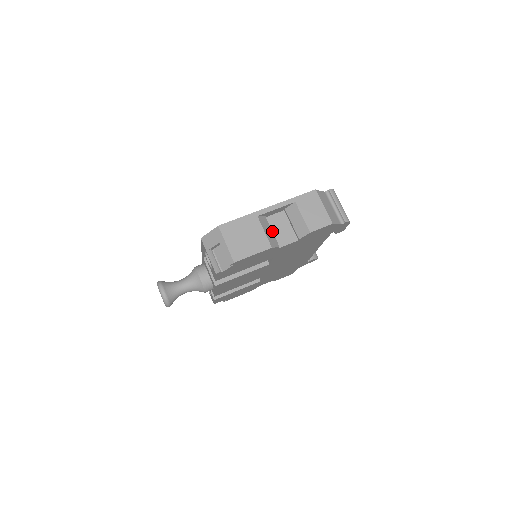
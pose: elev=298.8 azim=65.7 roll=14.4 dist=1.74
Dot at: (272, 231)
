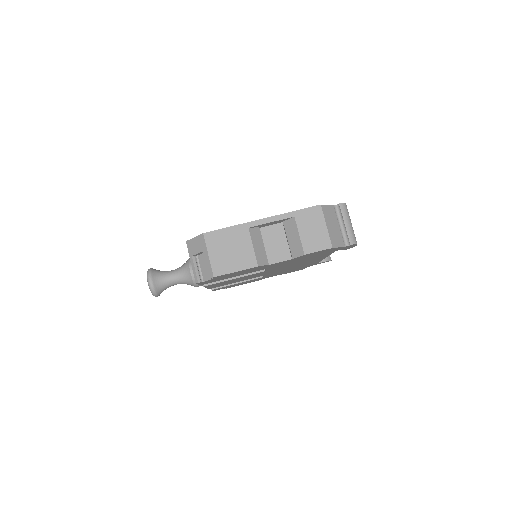
Dot at: (264, 245)
